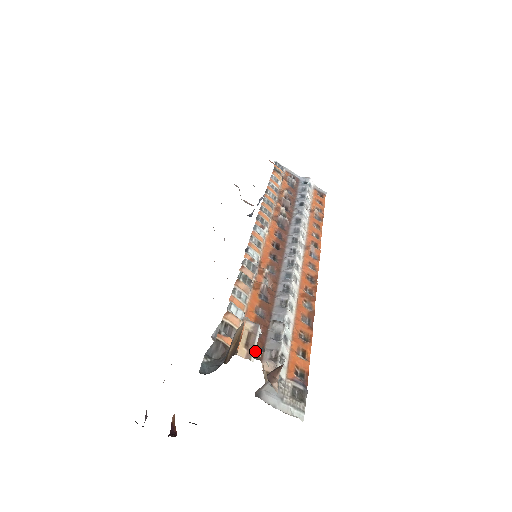
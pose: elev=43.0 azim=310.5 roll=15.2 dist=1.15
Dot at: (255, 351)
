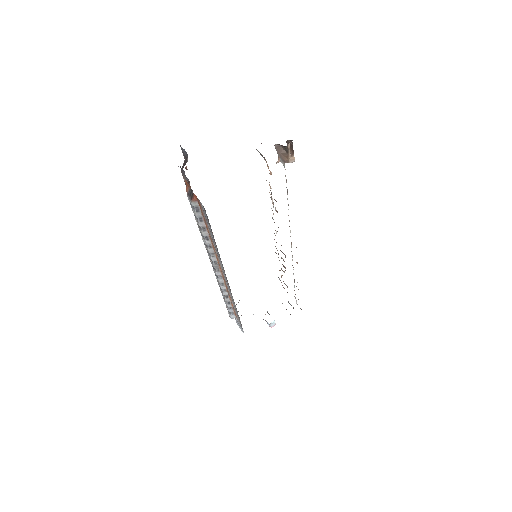
Dot at: occluded
